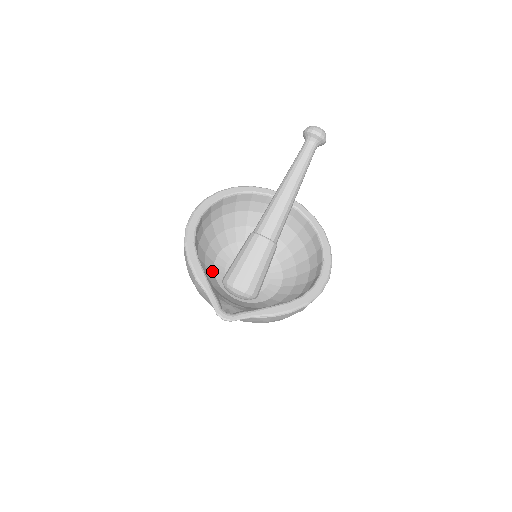
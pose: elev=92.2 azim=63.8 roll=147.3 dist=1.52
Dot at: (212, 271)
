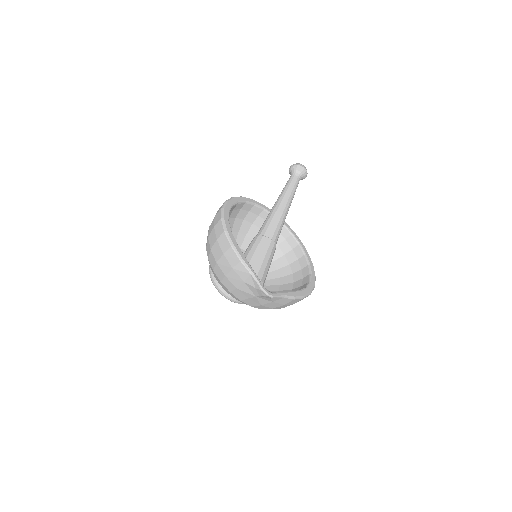
Dot at: occluded
